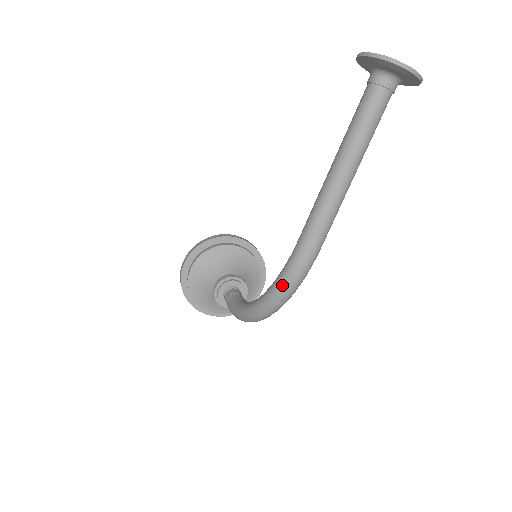
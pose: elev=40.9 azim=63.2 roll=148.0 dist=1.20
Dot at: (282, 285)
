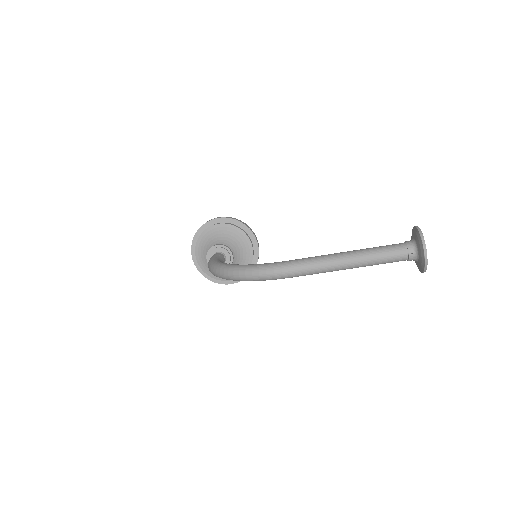
Dot at: (254, 268)
